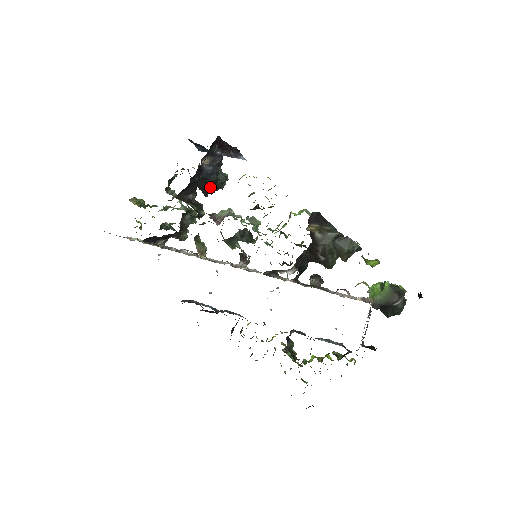
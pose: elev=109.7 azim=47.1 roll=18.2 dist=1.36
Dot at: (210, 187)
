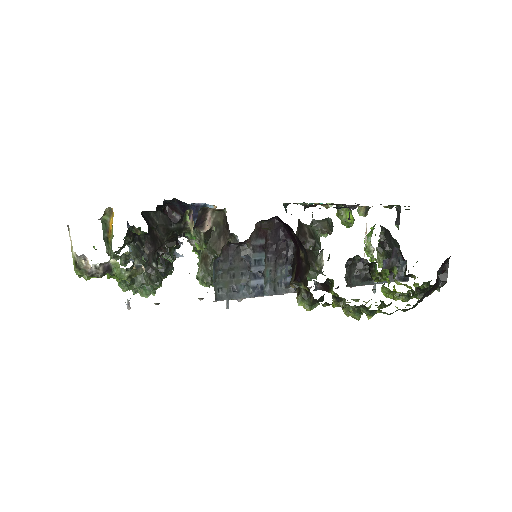
Dot at: occluded
